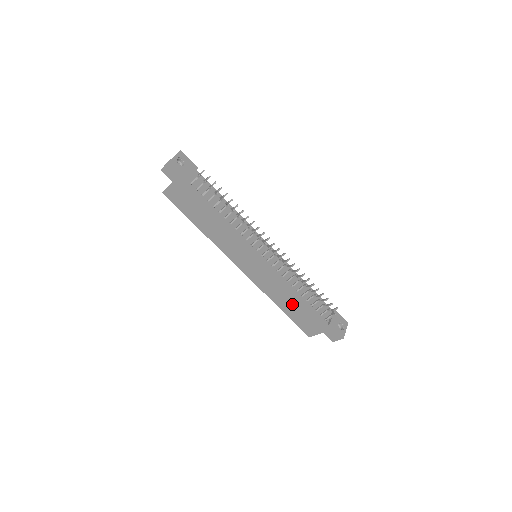
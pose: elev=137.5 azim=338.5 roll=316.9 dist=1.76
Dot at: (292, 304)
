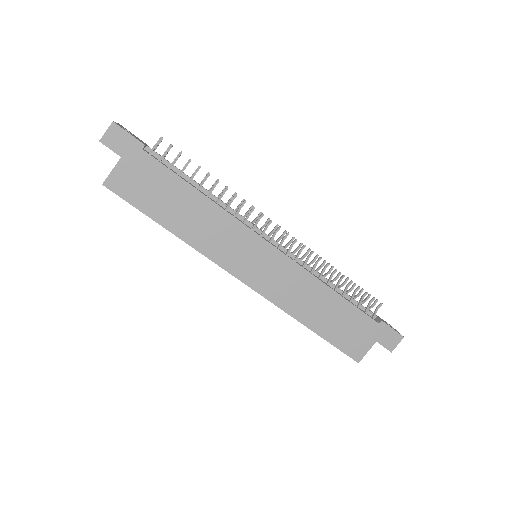
Dot at: (325, 310)
